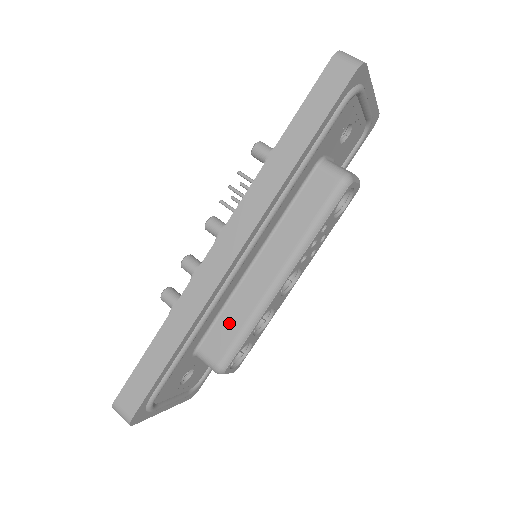
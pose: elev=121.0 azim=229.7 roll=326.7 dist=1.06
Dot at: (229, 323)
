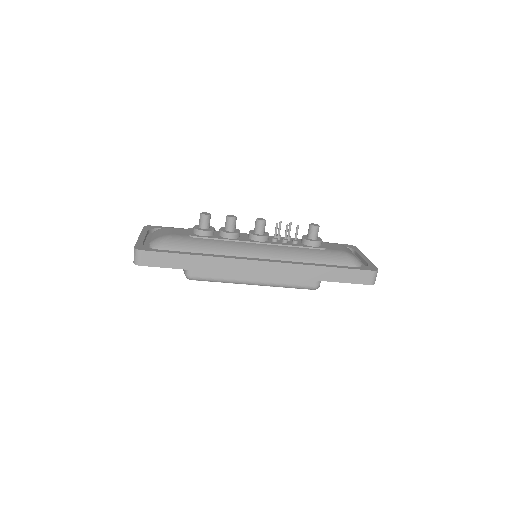
Dot at: occluded
